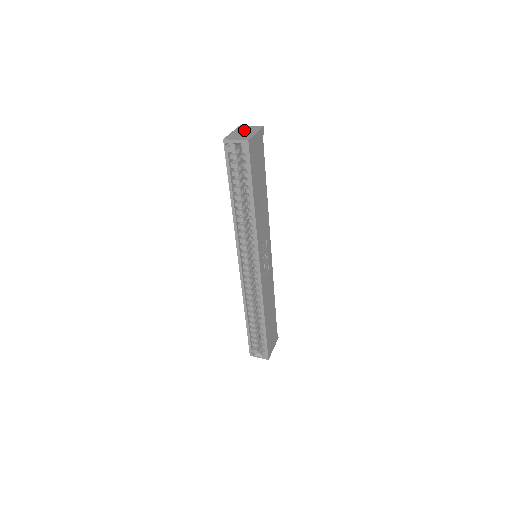
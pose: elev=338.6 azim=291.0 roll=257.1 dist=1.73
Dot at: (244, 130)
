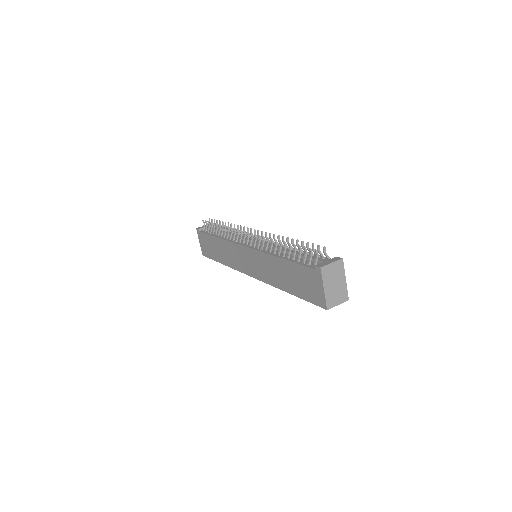
Dot at: (333, 279)
